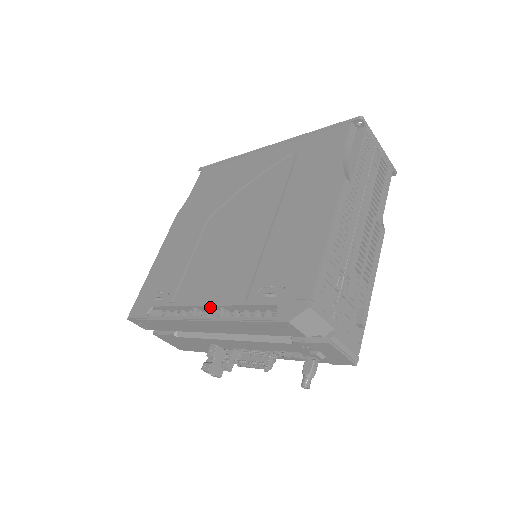
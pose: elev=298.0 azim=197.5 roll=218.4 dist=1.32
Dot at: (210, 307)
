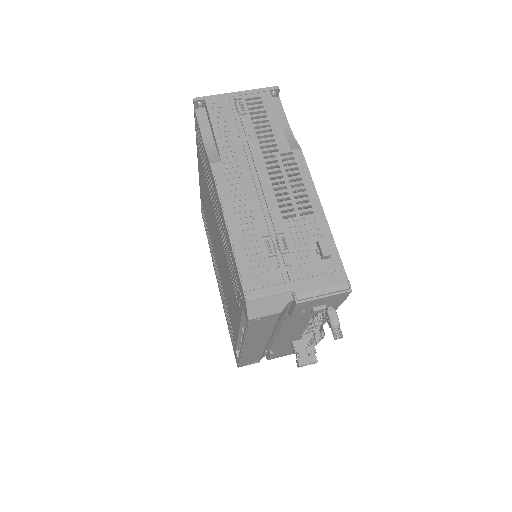
Dot at: (241, 332)
